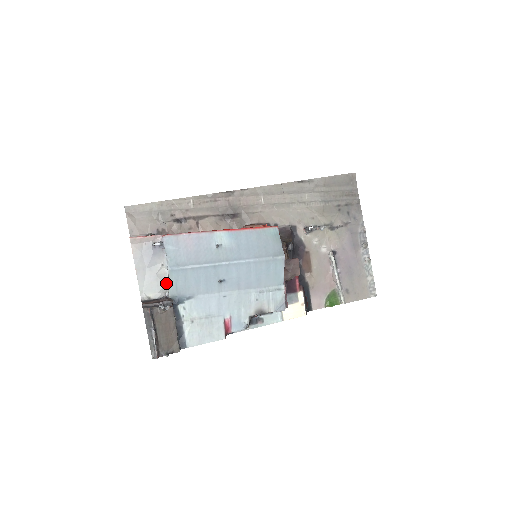
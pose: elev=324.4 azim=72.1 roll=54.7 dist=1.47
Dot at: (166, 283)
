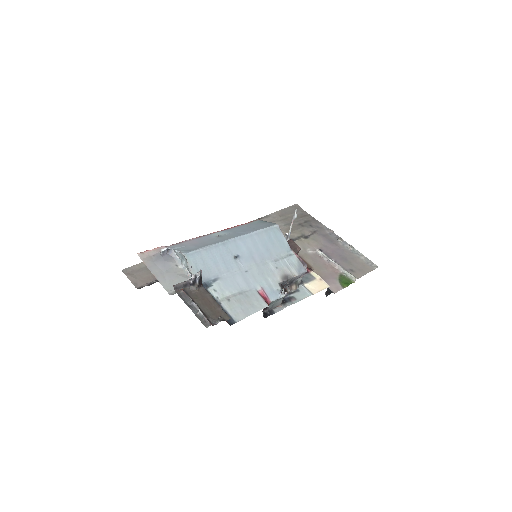
Dot at: (187, 277)
